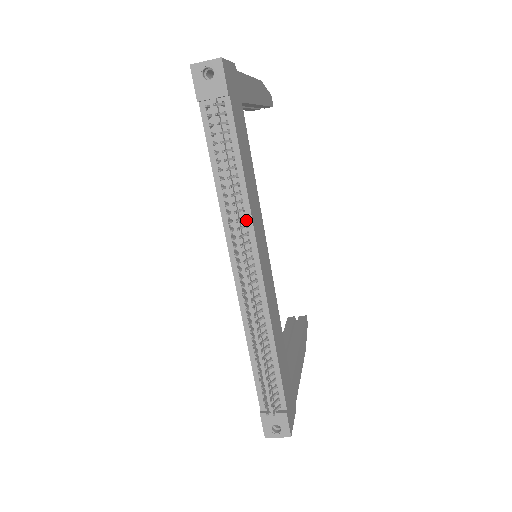
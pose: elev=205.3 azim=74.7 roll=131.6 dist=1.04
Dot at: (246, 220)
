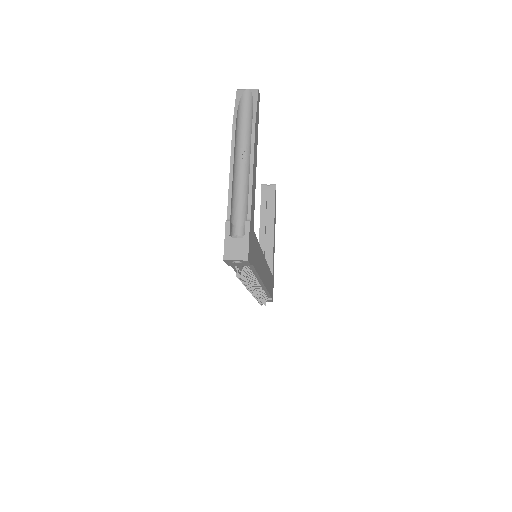
Dot at: (257, 279)
